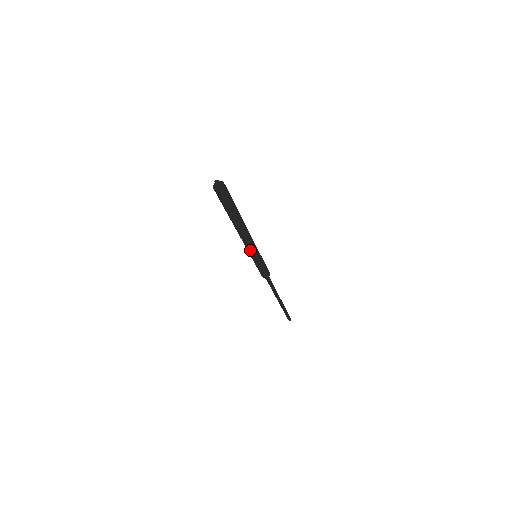
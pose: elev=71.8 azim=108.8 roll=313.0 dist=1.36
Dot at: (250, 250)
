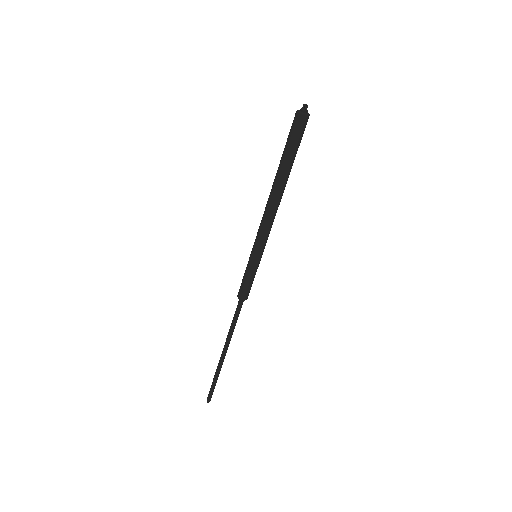
Dot at: (259, 236)
